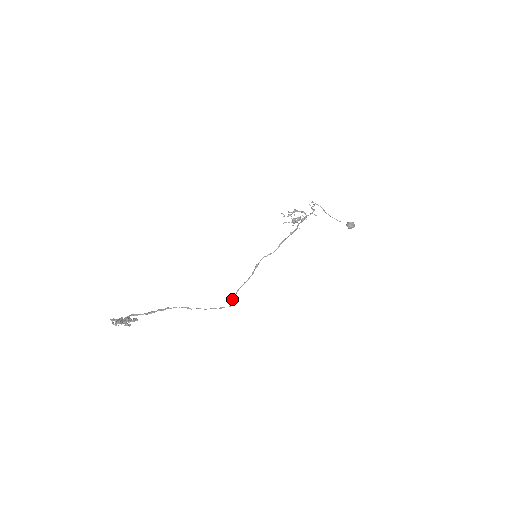
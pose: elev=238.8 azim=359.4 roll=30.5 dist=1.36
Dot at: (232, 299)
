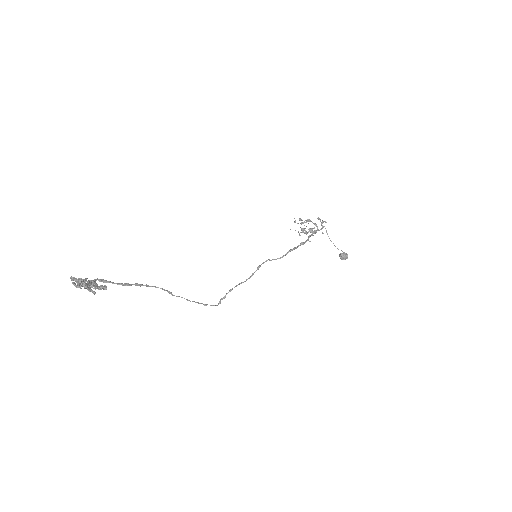
Dot at: (221, 298)
